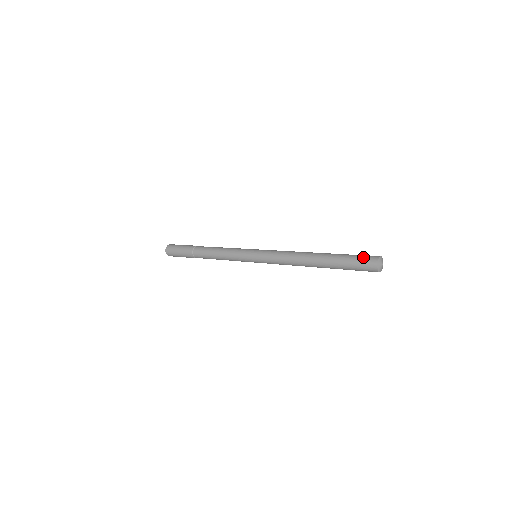
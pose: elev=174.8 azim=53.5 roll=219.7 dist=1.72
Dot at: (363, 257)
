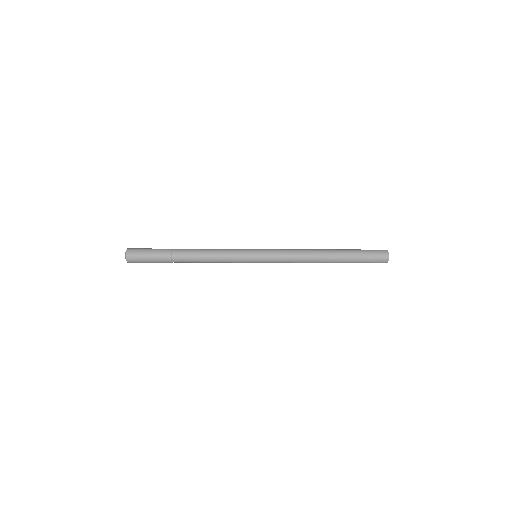
Dot at: occluded
